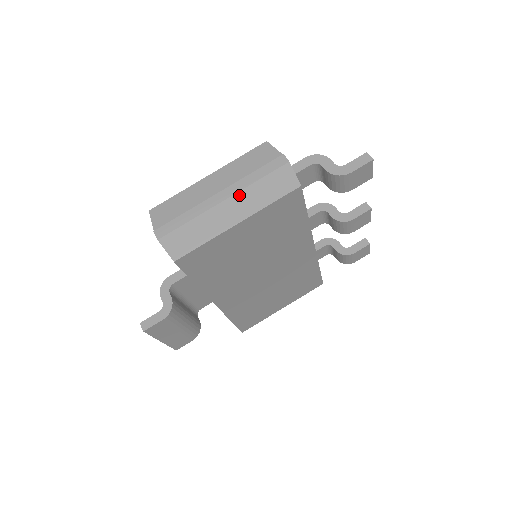
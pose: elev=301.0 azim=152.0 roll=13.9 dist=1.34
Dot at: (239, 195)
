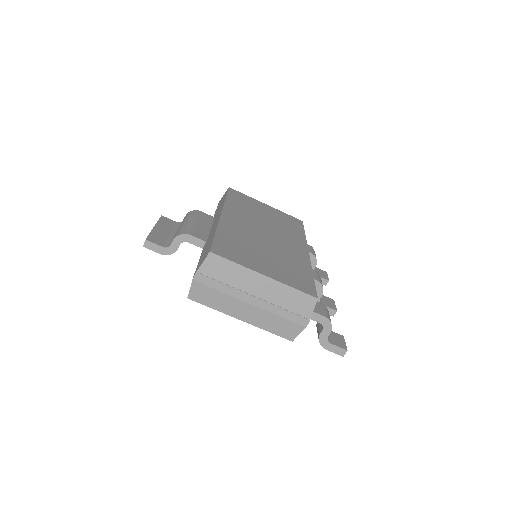
Dot at: (261, 311)
